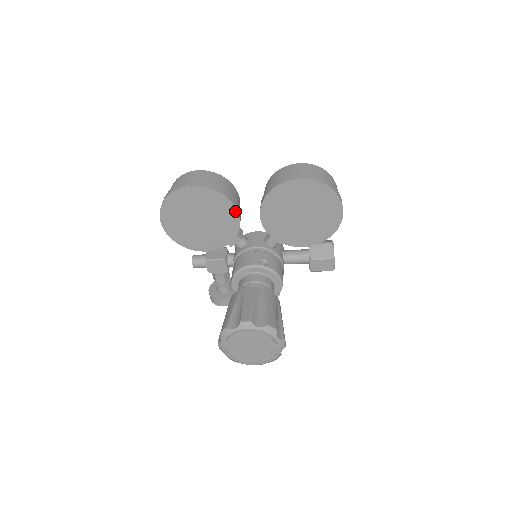
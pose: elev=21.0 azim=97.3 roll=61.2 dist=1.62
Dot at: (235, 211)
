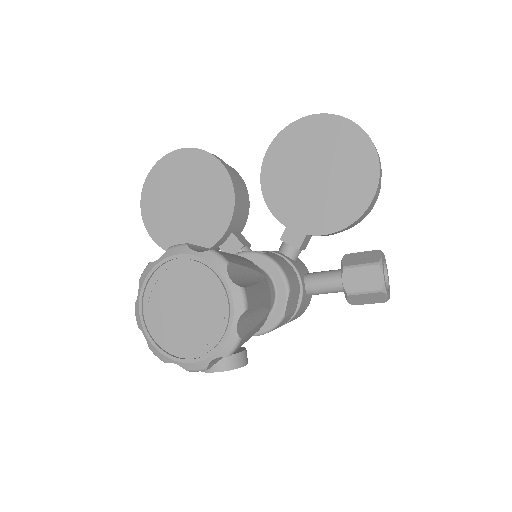
Dot at: (229, 181)
